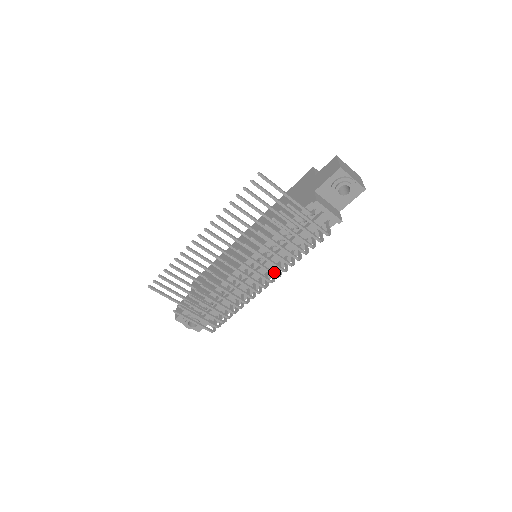
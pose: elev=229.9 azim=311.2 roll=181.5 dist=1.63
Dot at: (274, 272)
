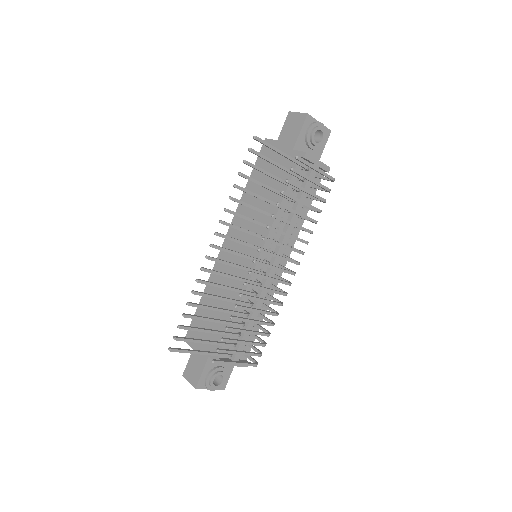
Dot at: (298, 250)
